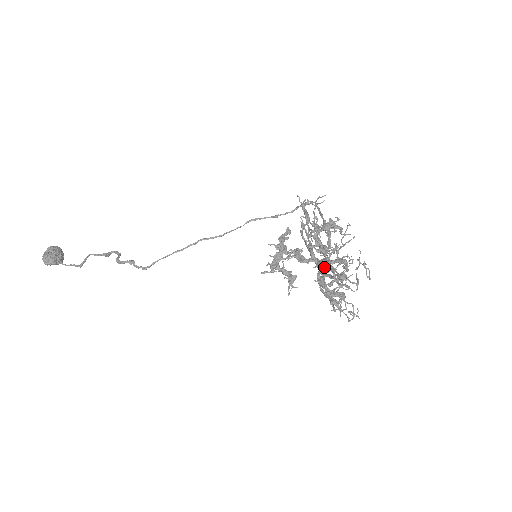
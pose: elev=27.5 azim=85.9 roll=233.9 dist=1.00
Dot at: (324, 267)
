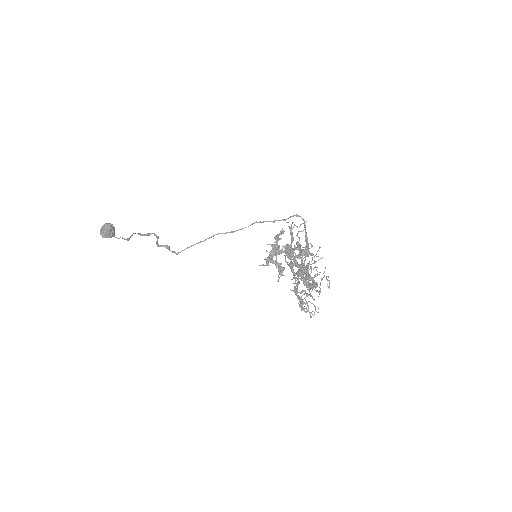
Dot at: occluded
